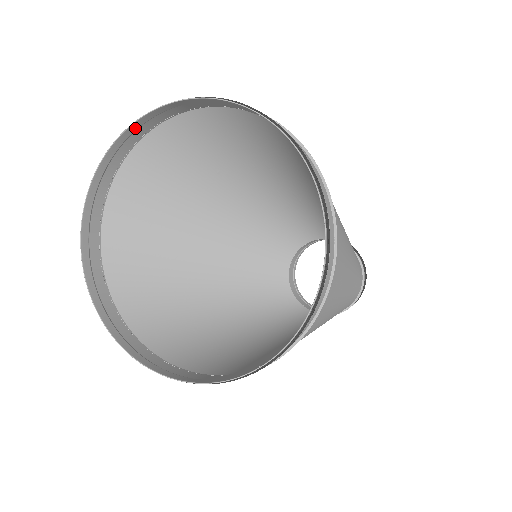
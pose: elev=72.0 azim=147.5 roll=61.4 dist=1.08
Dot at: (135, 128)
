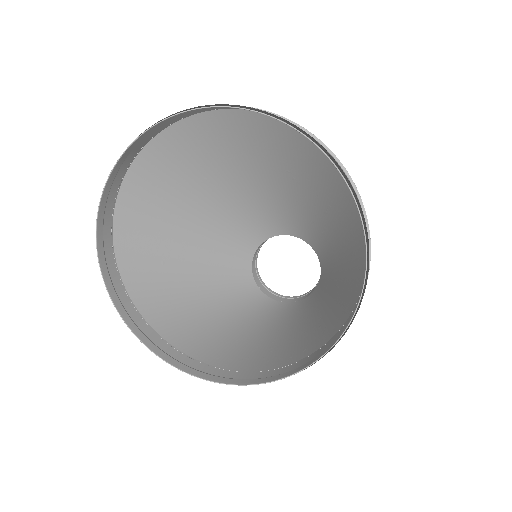
Dot at: (259, 112)
